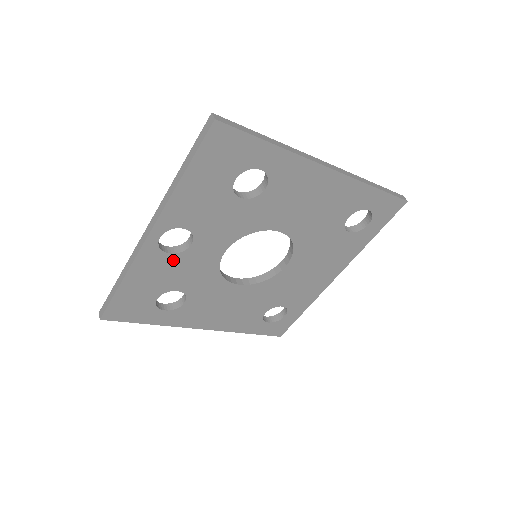
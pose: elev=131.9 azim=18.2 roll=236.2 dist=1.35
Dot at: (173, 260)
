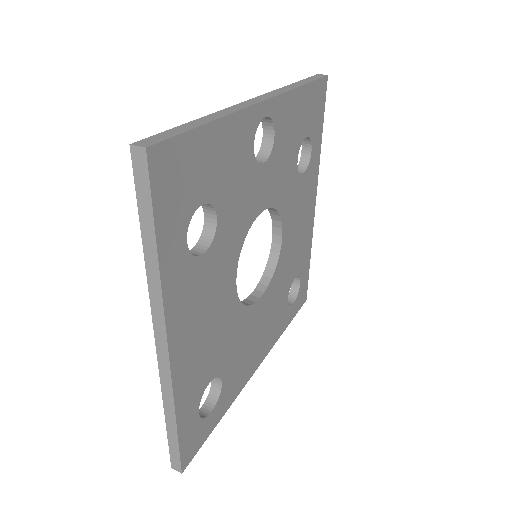
Dot at: (248, 162)
